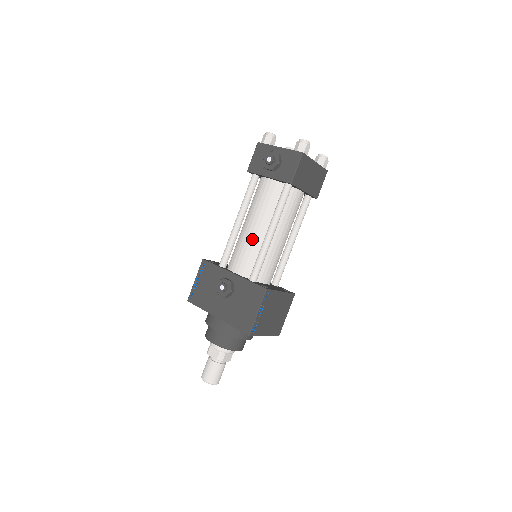
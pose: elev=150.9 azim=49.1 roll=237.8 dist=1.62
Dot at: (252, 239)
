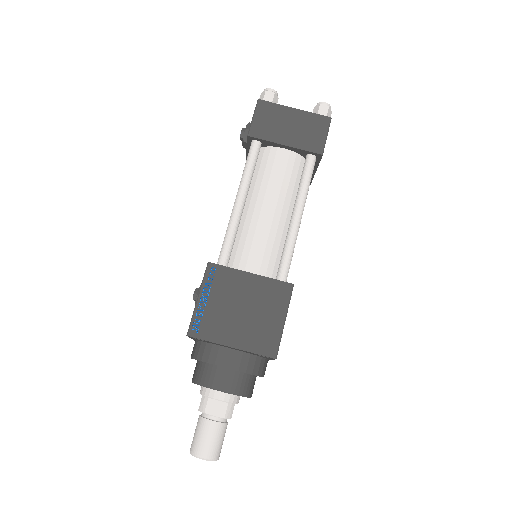
Dot at: occluded
